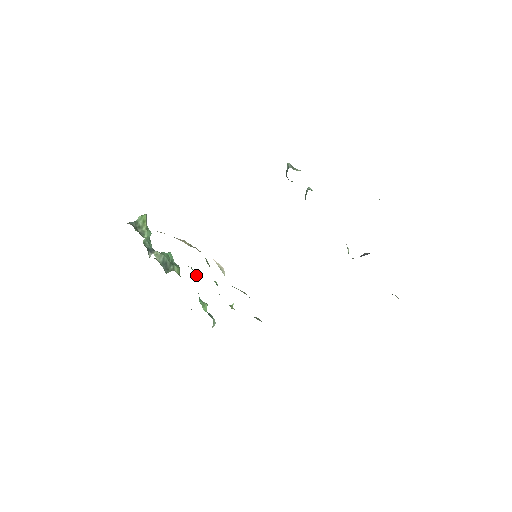
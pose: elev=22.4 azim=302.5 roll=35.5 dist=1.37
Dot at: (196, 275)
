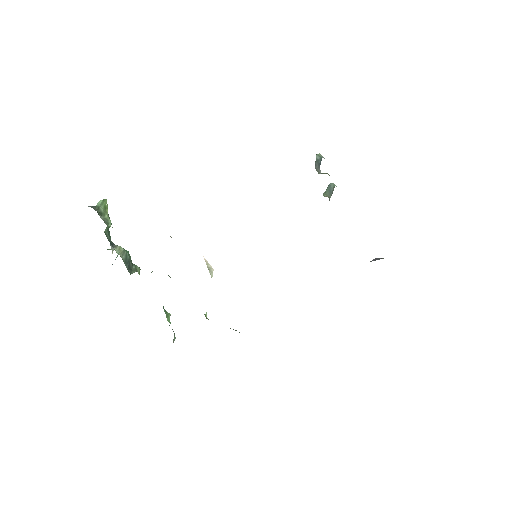
Dot at: (170, 277)
